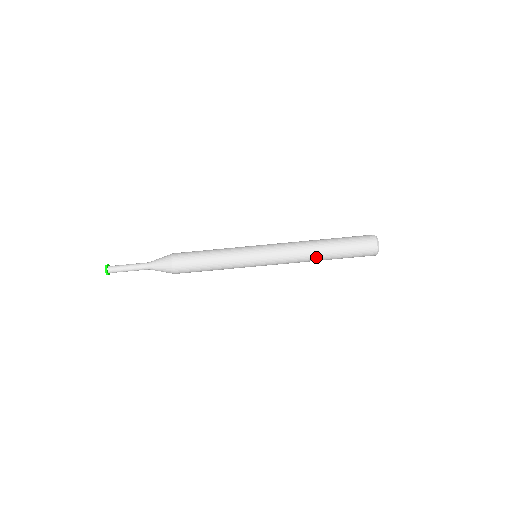
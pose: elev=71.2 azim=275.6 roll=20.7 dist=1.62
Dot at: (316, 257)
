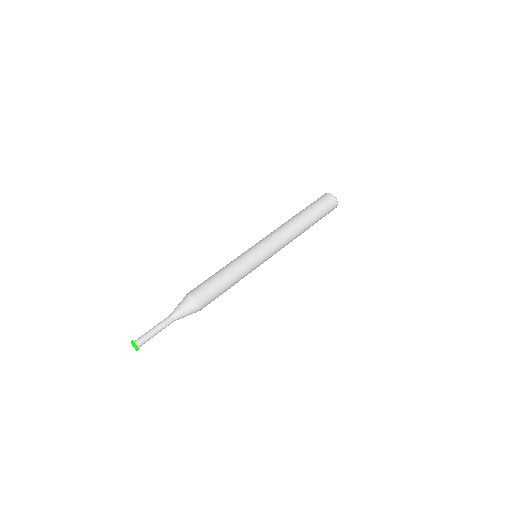
Dot at: (298, 223)
